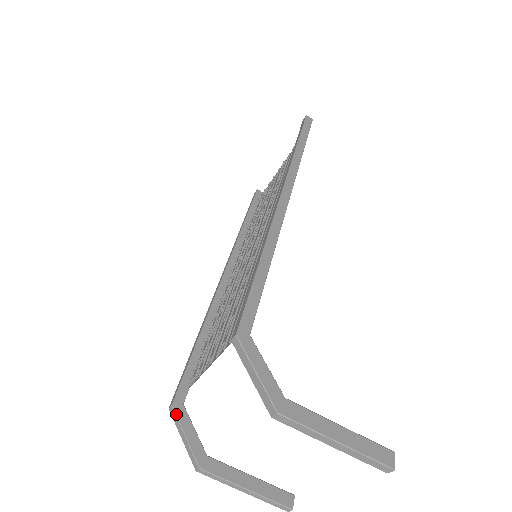
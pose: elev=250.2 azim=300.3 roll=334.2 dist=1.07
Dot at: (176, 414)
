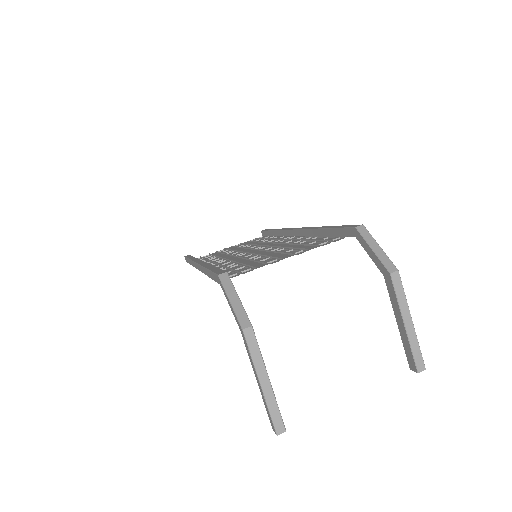
Dot at: occluded
